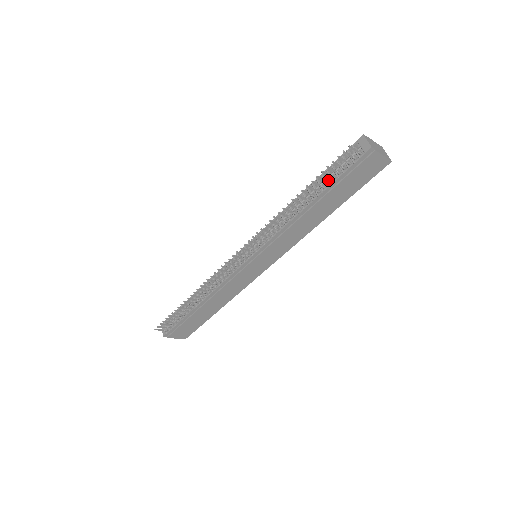
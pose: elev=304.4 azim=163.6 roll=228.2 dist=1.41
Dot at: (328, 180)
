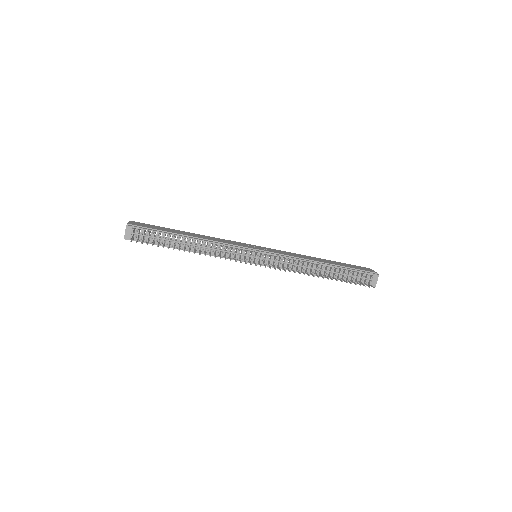
Dot at: (342, 274)
